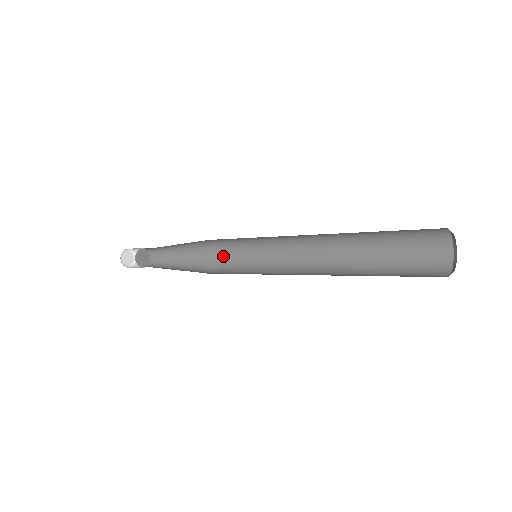
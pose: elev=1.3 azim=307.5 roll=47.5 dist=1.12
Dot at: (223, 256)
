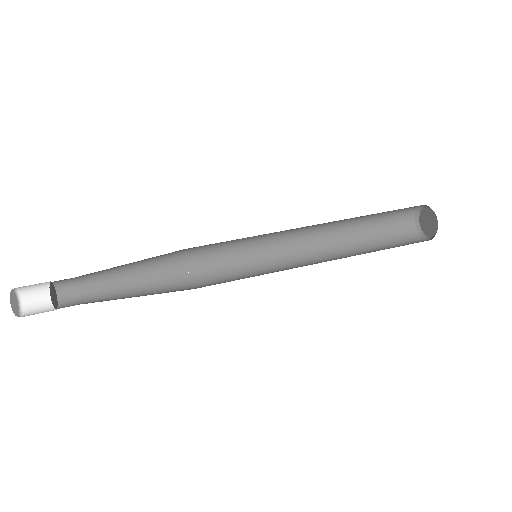
Dot at: (188, 258)
